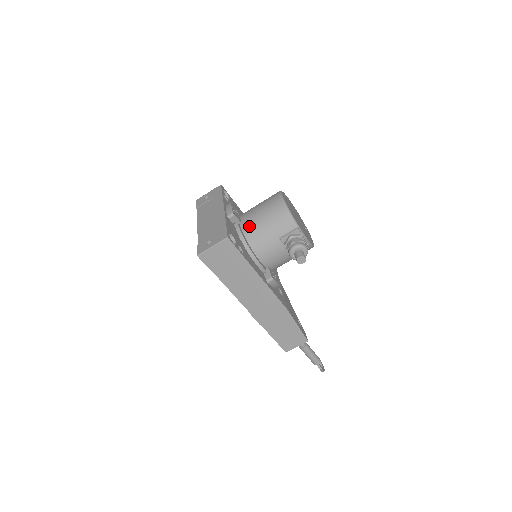
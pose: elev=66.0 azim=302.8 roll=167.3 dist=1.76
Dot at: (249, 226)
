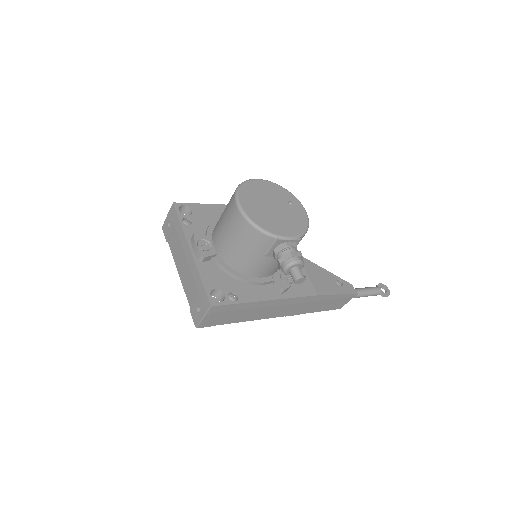
Dot at: (227, 255)
